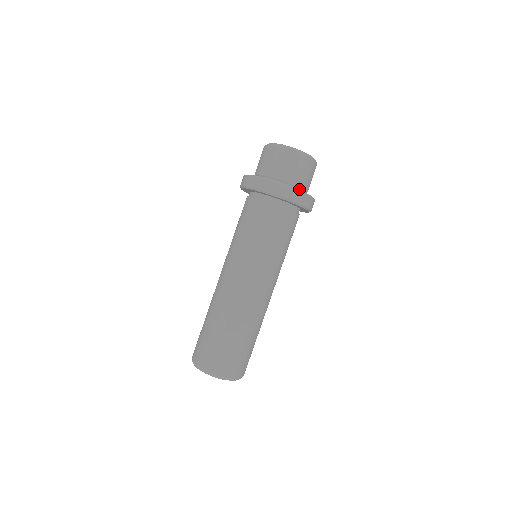
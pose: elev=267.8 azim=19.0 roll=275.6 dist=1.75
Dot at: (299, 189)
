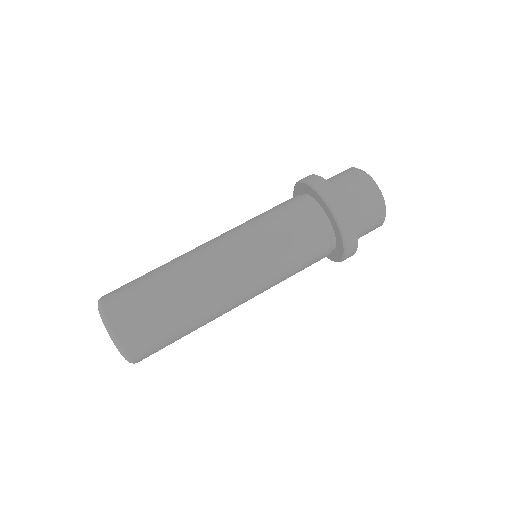
Dot at: occluded
